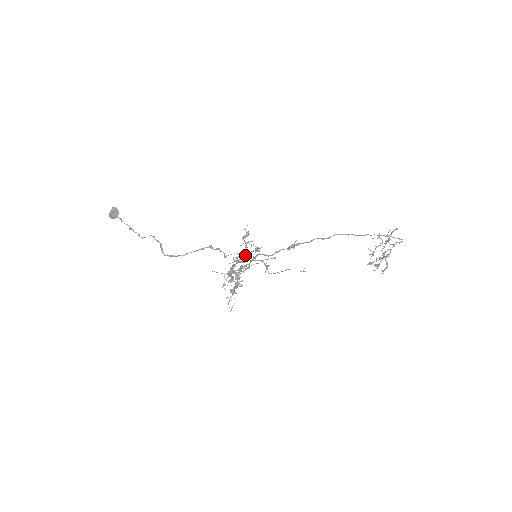
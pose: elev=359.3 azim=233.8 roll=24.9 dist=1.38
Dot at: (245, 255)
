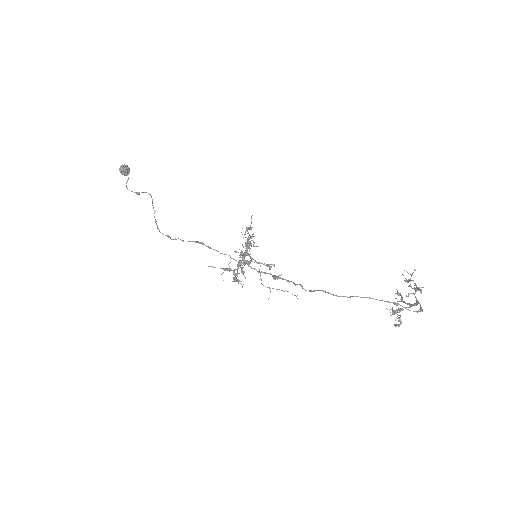
Dot at: (245, 251)
